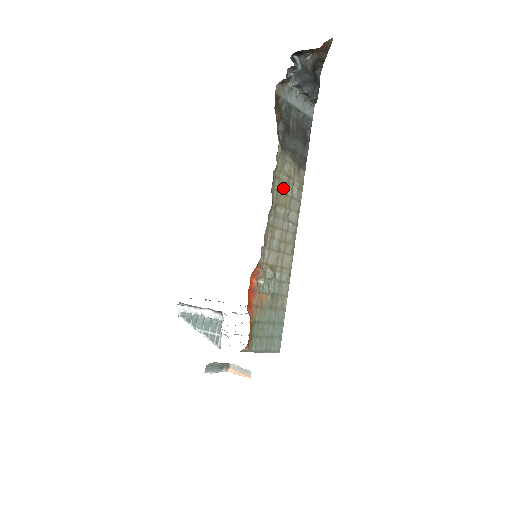
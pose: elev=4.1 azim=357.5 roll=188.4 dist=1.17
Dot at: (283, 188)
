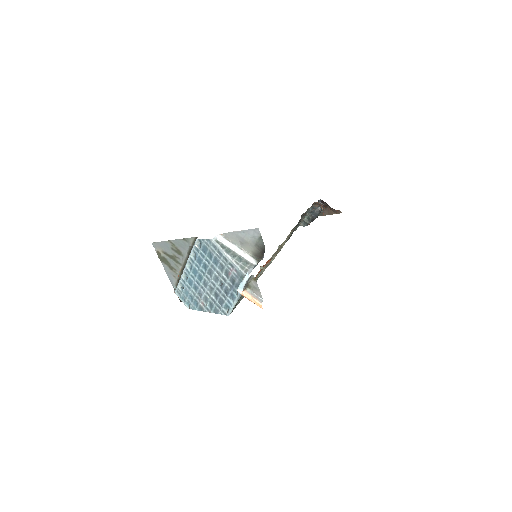
Dot at: (285, 241)
